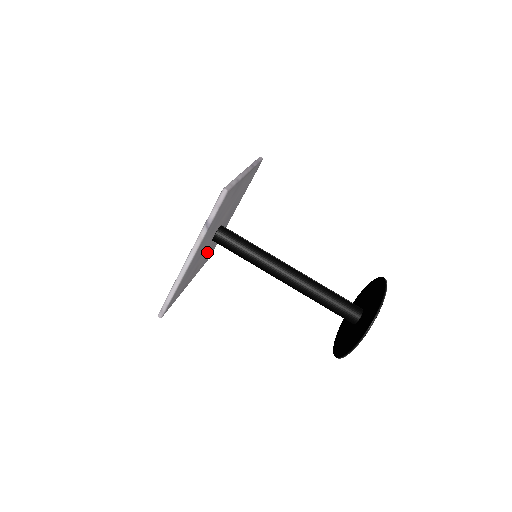
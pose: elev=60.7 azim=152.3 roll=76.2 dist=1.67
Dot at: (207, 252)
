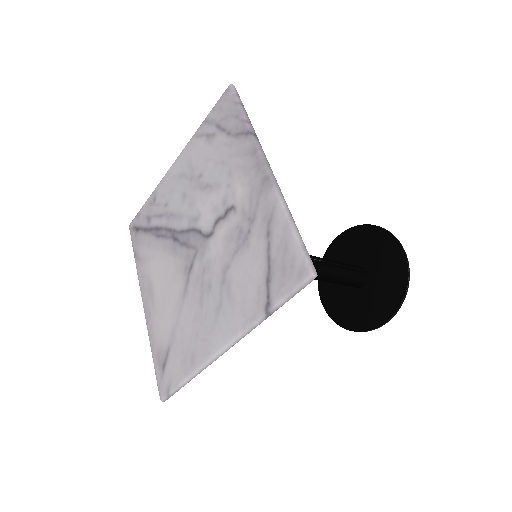
Dot at: occluded
